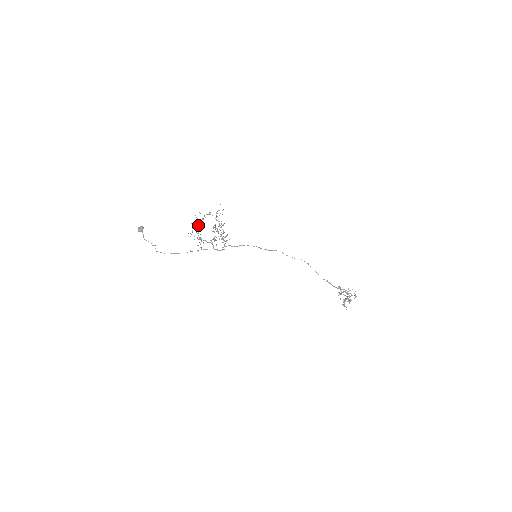
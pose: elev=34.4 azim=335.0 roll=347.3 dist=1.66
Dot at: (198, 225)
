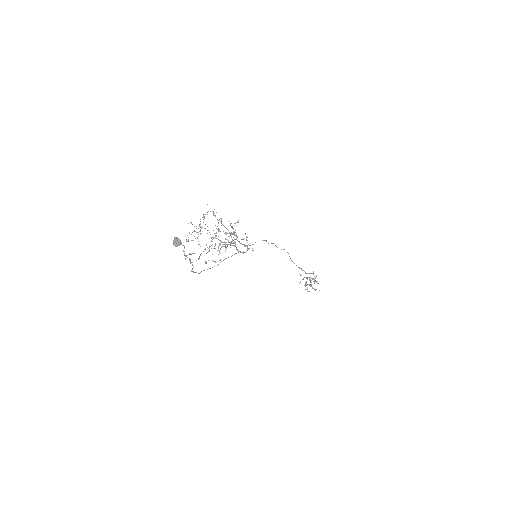
Dot at: (207, 230)
